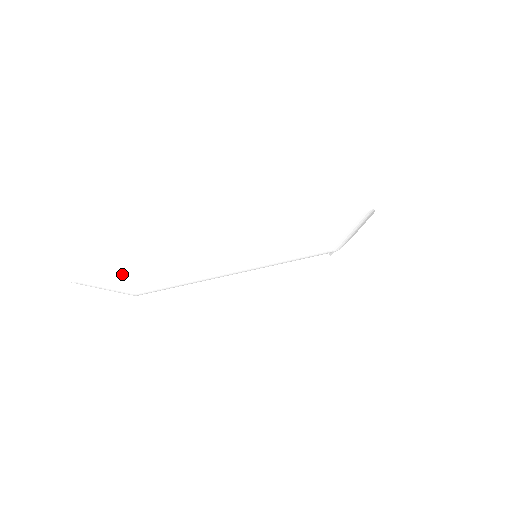
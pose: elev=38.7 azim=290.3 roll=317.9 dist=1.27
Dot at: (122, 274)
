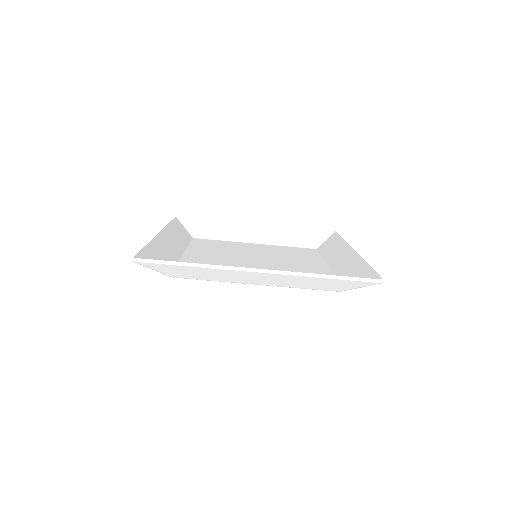
Dot at: (179, 267)
